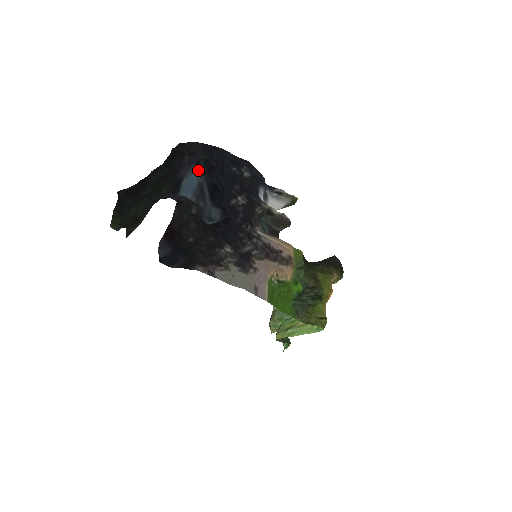
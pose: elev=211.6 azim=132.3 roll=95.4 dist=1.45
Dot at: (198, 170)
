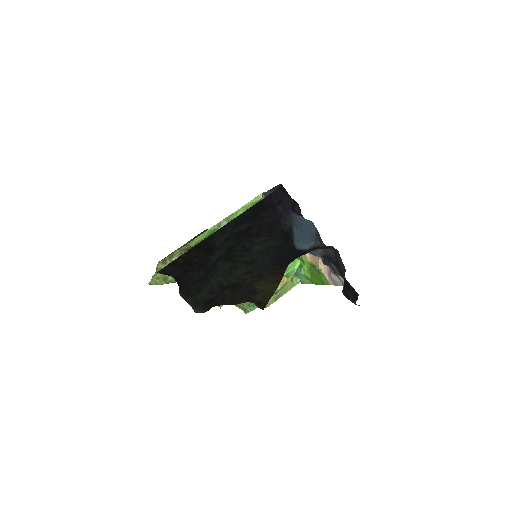
Dot at: (299, 216)
